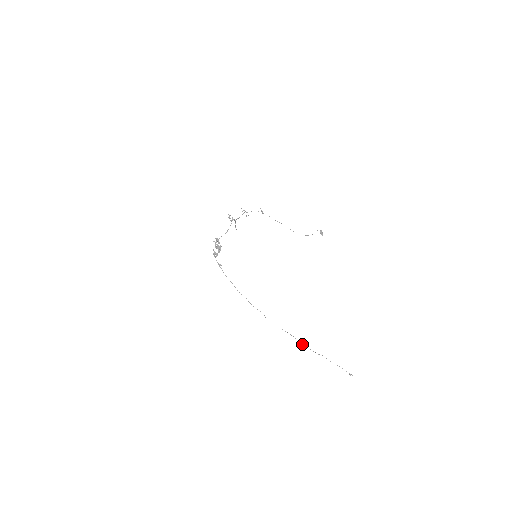
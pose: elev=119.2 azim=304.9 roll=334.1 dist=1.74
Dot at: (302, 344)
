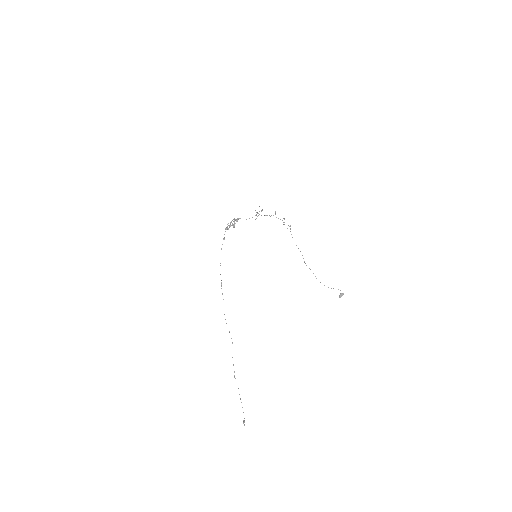
Dot at: occluded
